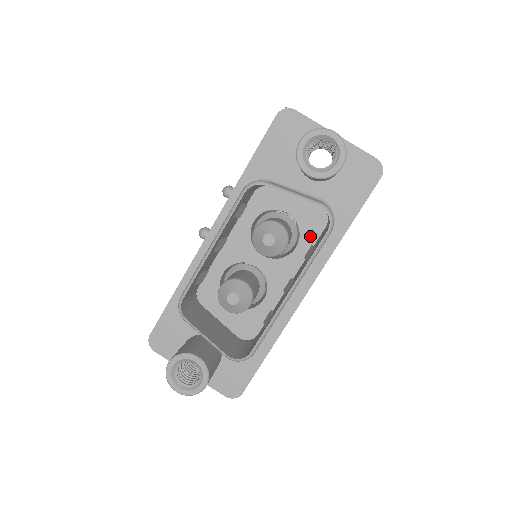
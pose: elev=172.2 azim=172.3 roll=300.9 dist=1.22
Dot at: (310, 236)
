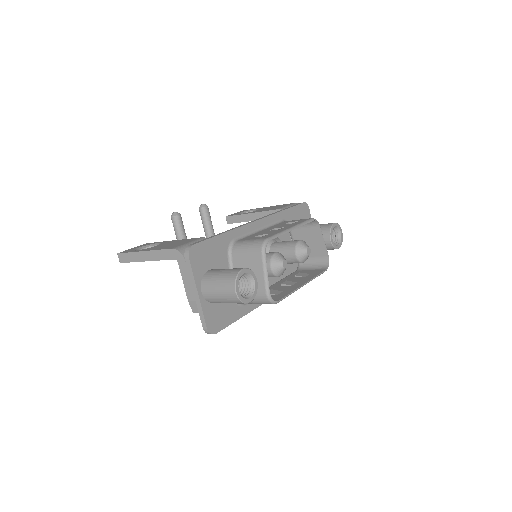
Dot at: (286, 269)
